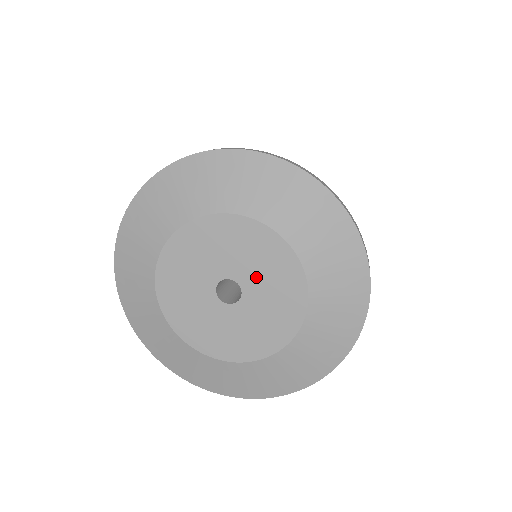
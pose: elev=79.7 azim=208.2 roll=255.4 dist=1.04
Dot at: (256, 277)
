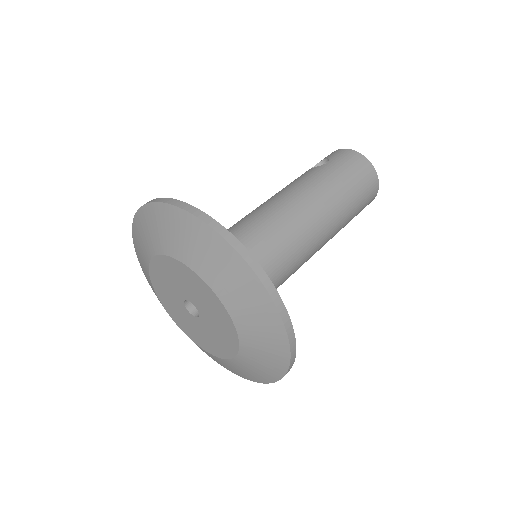
Dot at: (204, 308)
